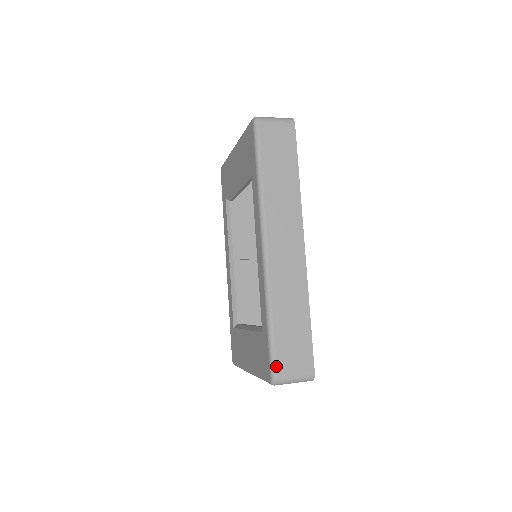
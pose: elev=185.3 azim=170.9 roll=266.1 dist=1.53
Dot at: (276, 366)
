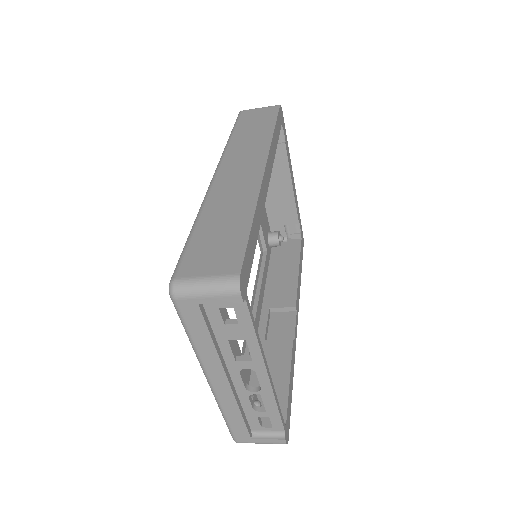
Dot at: (180, 266)
